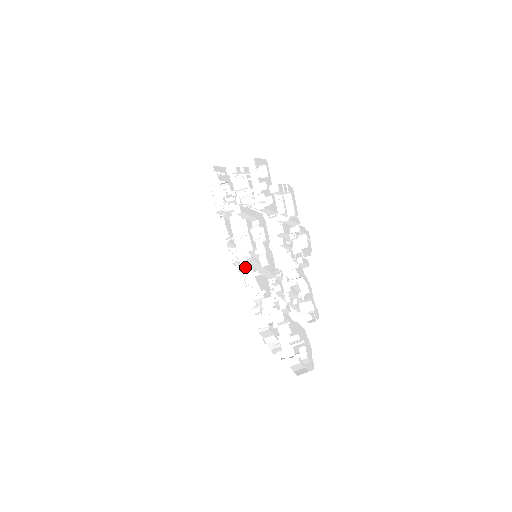
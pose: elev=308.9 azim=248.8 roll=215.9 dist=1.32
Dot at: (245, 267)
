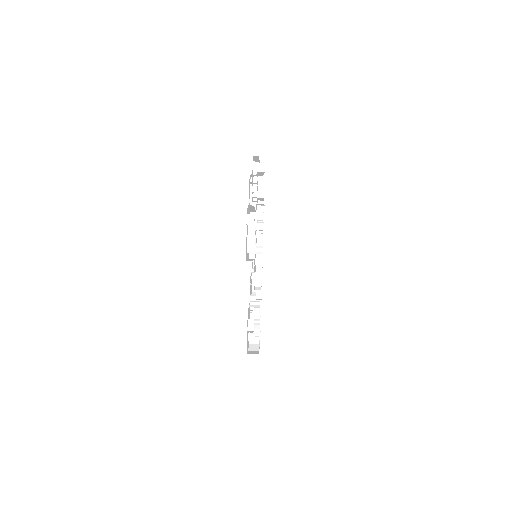
Dot at: occluded
